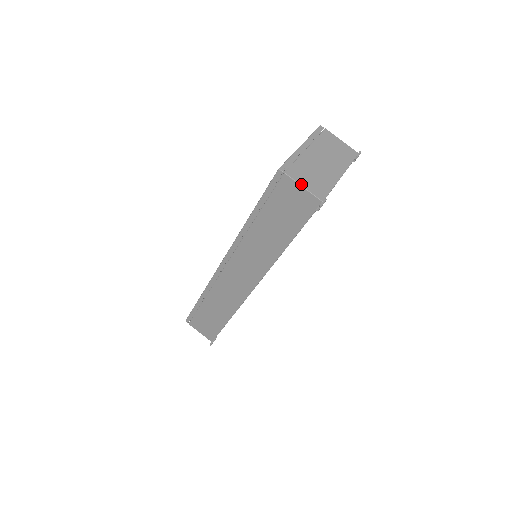
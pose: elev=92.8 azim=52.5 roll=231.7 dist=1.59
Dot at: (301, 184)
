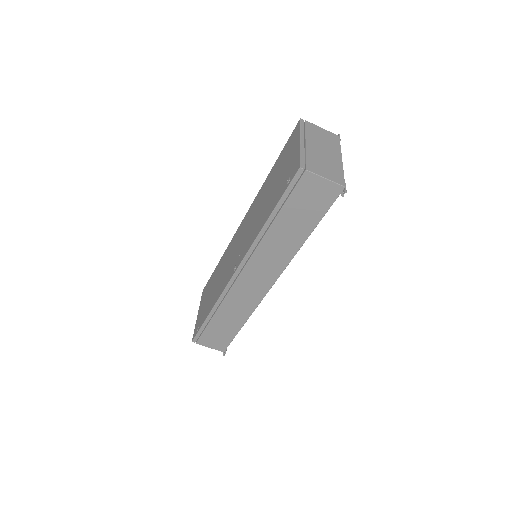
Dot at: (323, 176)
